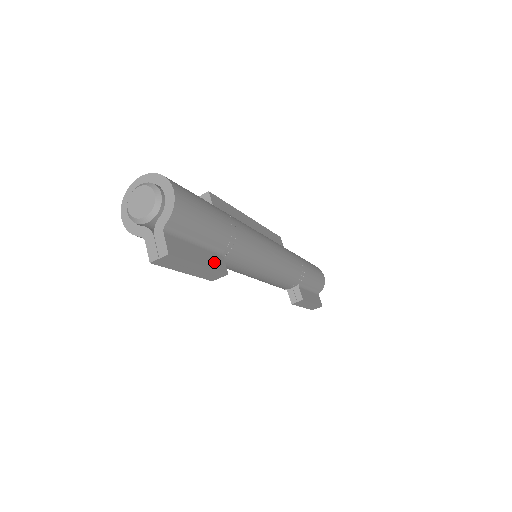
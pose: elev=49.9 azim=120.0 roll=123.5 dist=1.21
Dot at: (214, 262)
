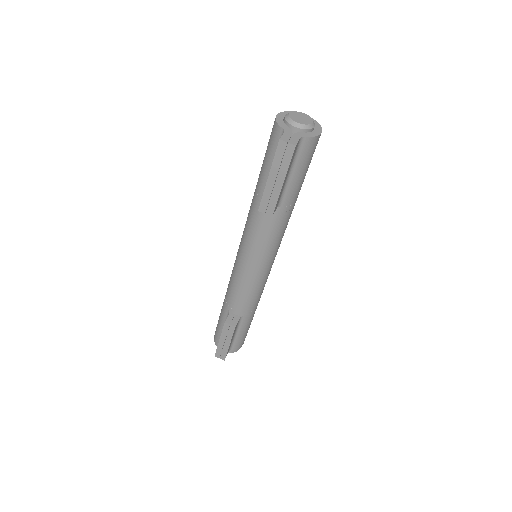
Dot at: (279, 198)
